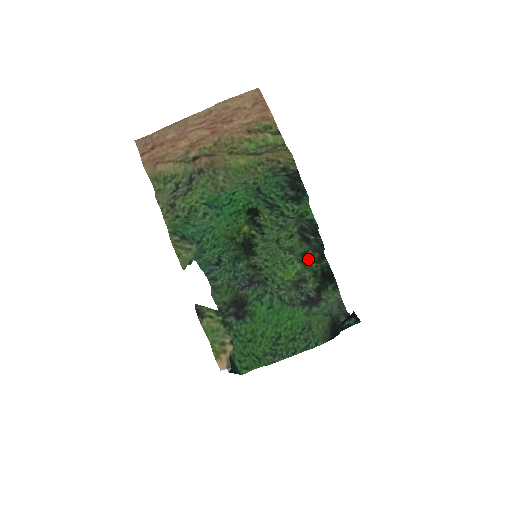
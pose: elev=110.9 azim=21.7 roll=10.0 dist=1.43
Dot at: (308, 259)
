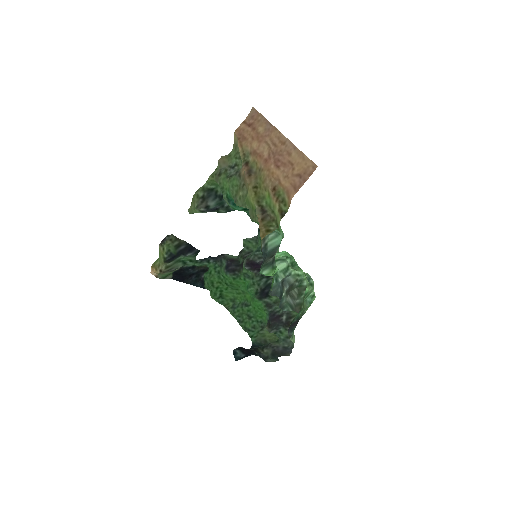
Dot at: occluded
